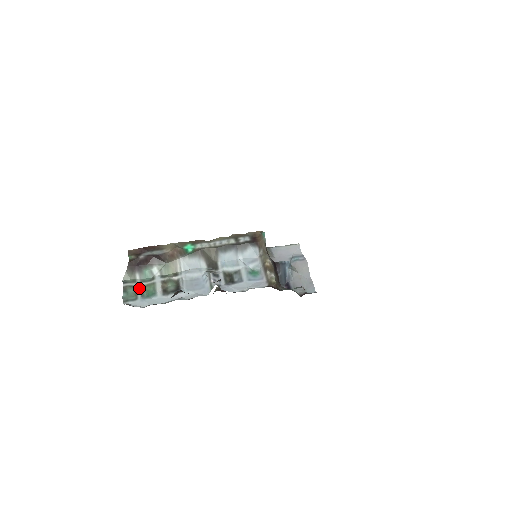
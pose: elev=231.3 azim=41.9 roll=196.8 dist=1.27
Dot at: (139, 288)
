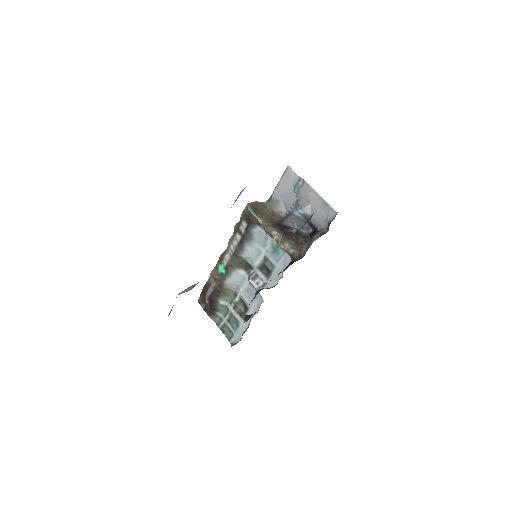
Dot at: (228, 324)
